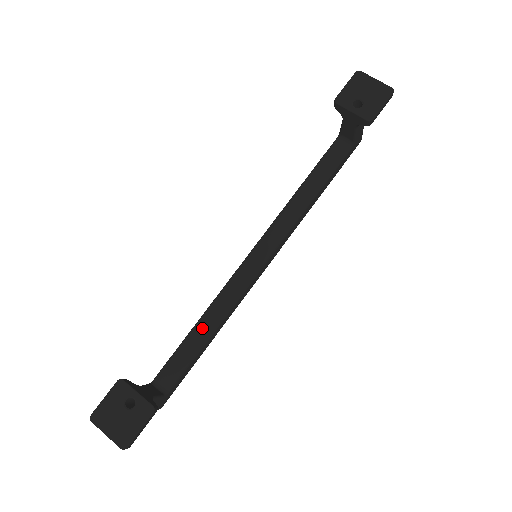
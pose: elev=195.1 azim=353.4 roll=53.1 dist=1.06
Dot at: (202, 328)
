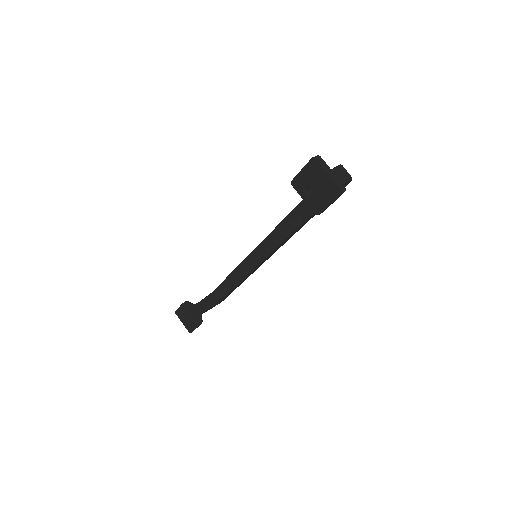
Dot at: (231, 280)
